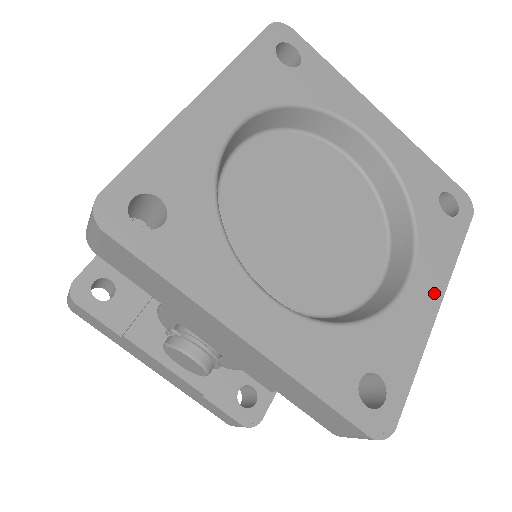
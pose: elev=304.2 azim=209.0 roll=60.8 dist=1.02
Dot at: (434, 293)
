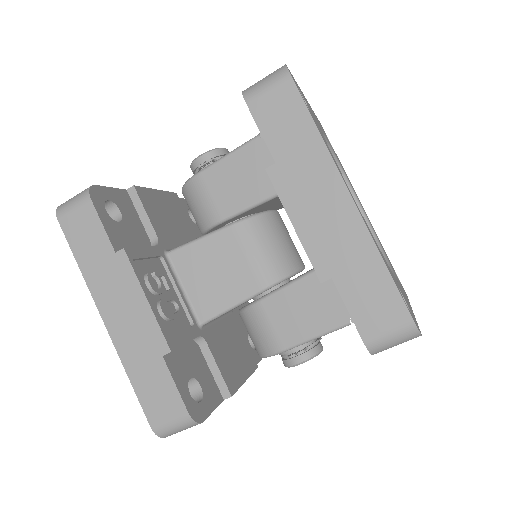
Dot at: occluded
